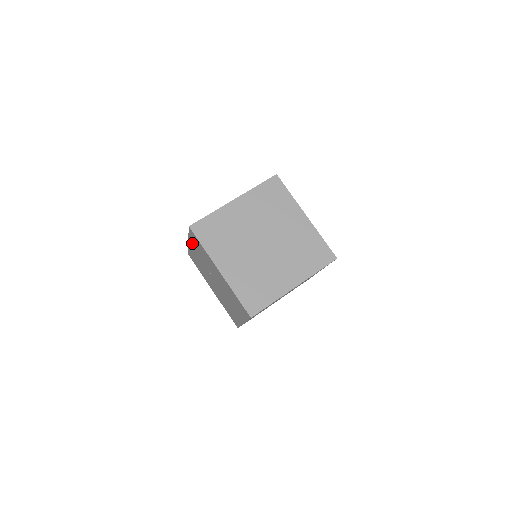
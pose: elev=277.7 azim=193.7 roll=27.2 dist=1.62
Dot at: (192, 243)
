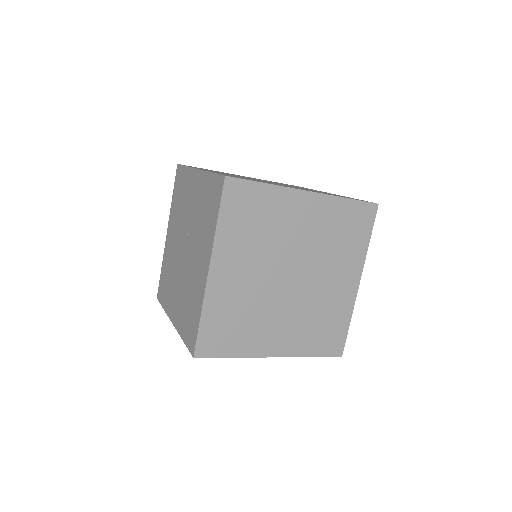
Dot at: (202, 182)
